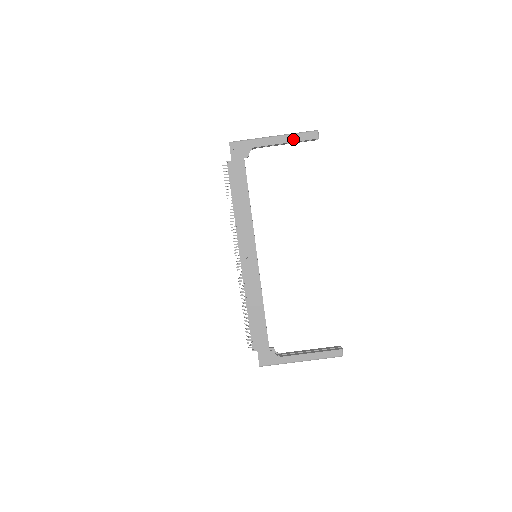
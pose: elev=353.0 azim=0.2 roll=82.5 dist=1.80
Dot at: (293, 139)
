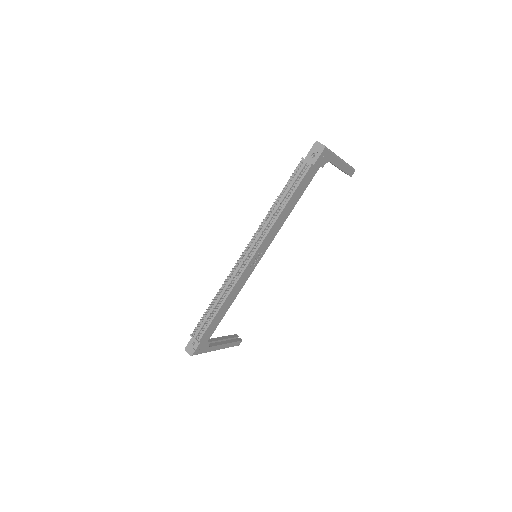
Dot at: (345, 169)
